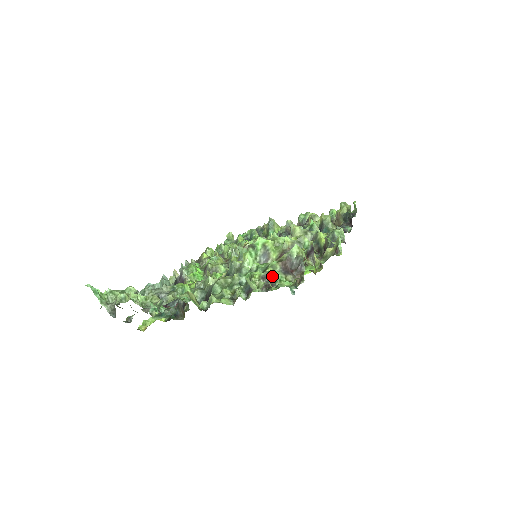
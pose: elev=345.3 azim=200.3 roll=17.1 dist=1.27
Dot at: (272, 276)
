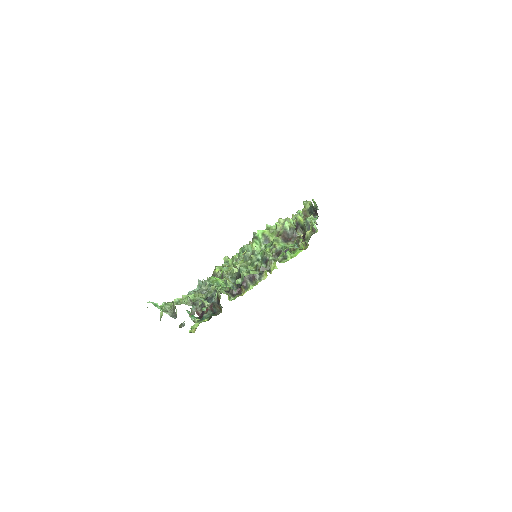
Dot at: (278, 246)
